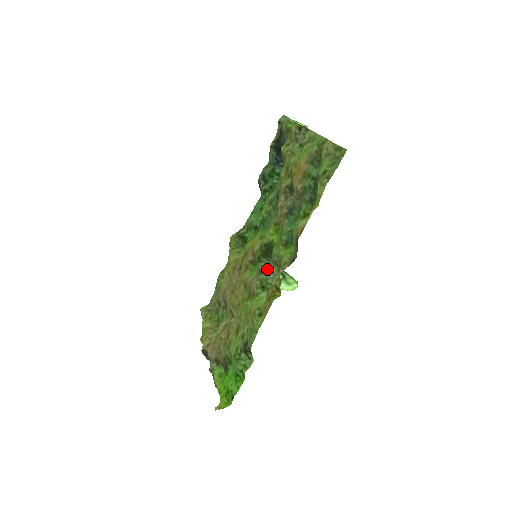
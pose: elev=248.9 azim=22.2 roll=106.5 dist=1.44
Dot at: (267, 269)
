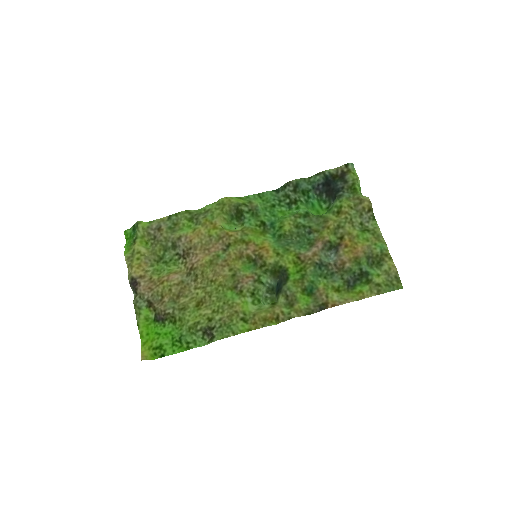
Dot at: (266, 283)
